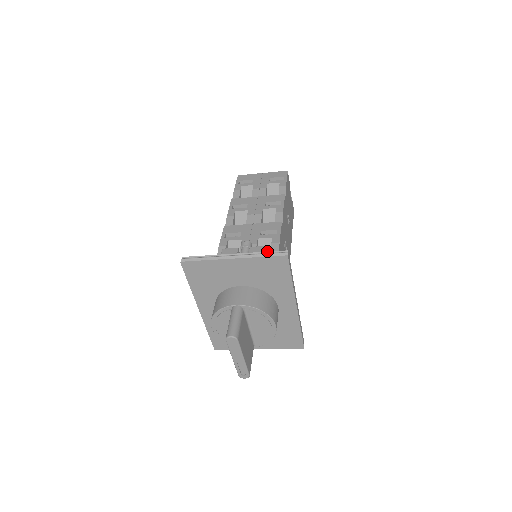
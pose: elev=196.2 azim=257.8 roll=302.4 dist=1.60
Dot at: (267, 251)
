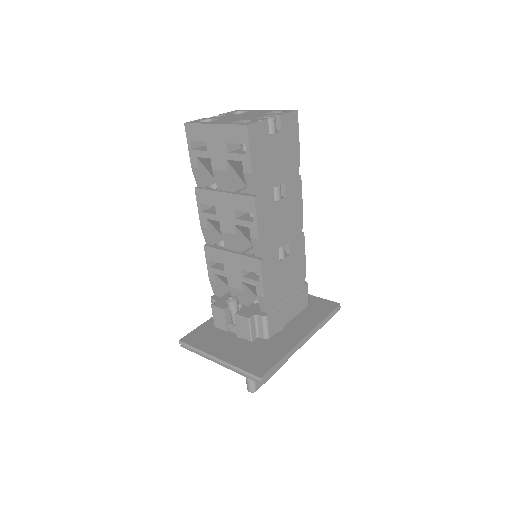
Dot at: (253, 318)
